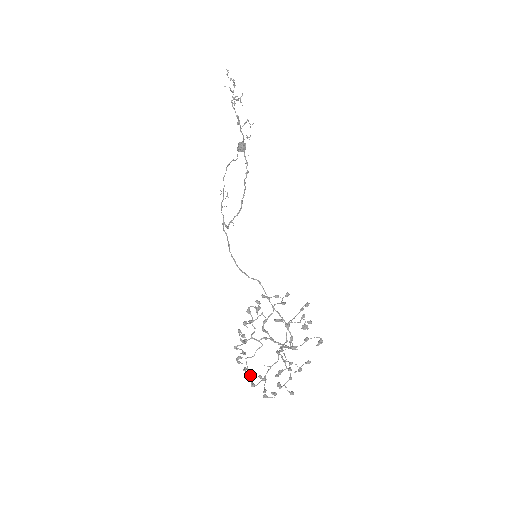
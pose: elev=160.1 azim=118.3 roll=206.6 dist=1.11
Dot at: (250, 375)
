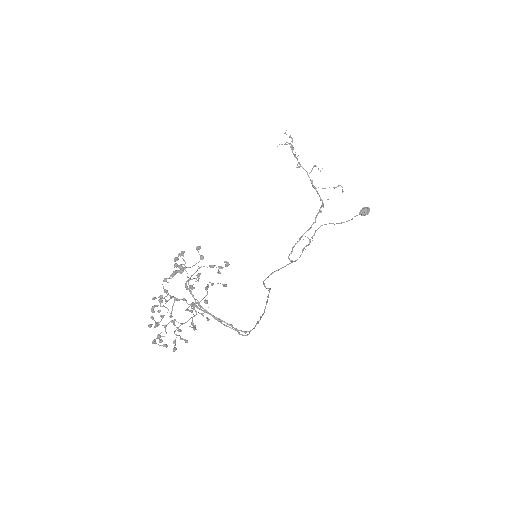
Dot at: occluded
